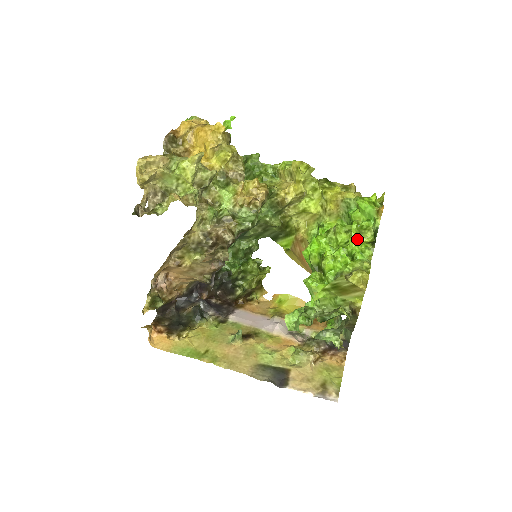
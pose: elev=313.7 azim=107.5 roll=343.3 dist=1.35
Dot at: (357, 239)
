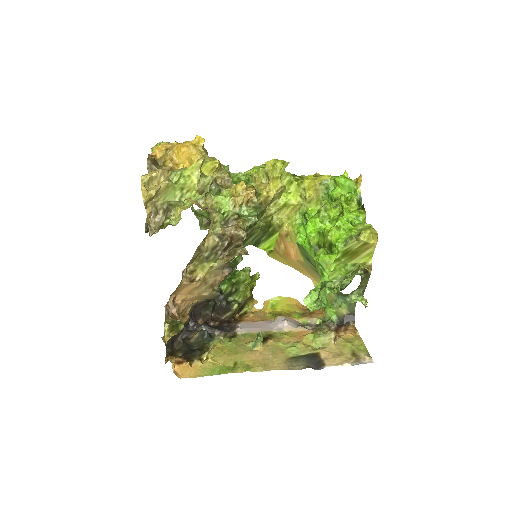
Dot at: occluded
